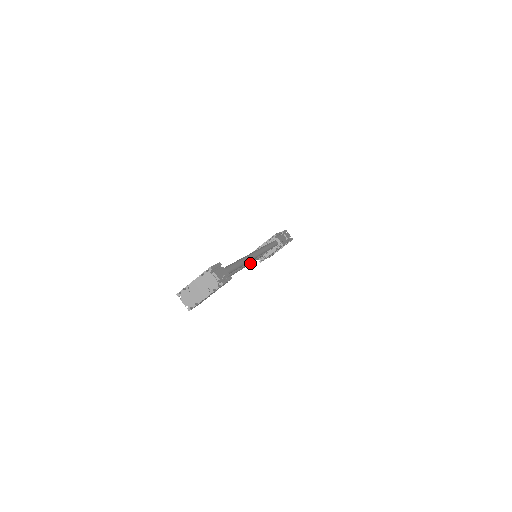
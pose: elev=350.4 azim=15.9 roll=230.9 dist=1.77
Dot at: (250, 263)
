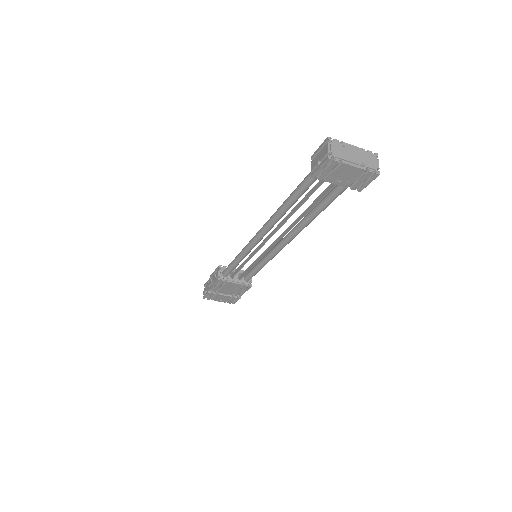
Dot at: (245, 255)
